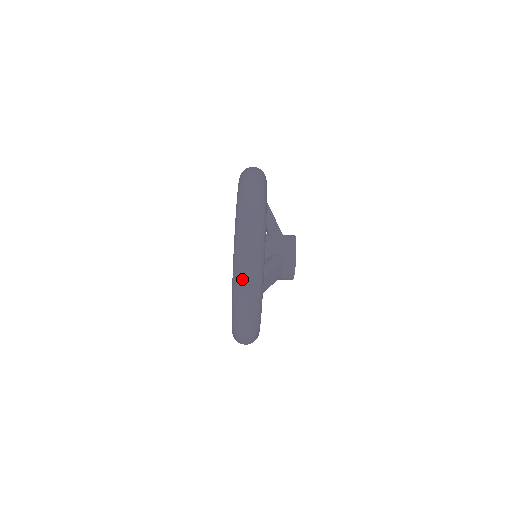
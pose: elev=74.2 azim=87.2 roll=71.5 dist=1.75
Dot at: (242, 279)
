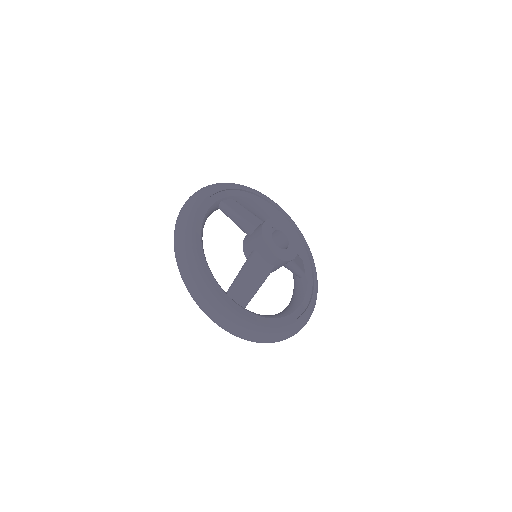
Dot at: (201, 309)
